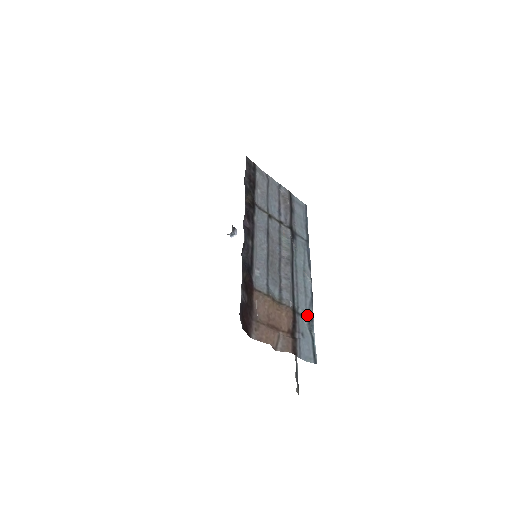
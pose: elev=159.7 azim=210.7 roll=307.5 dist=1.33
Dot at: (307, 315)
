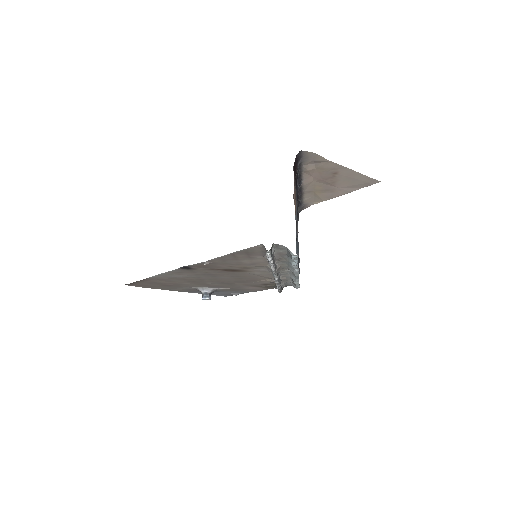
Dot at: occluded
